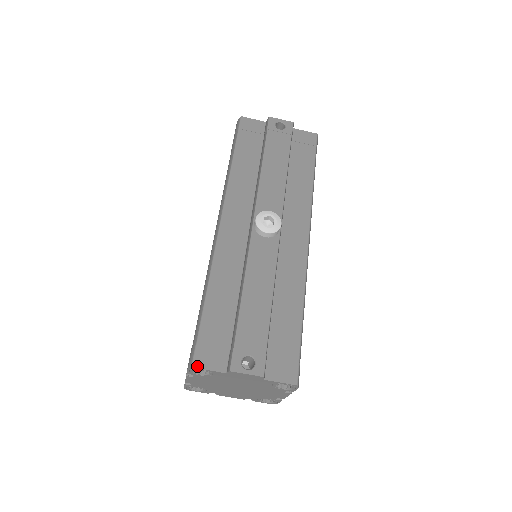
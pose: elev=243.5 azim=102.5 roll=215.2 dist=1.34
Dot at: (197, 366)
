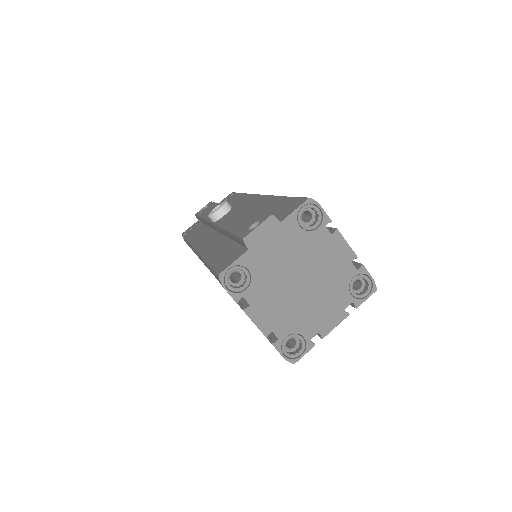
Dot at: (222, 271)
